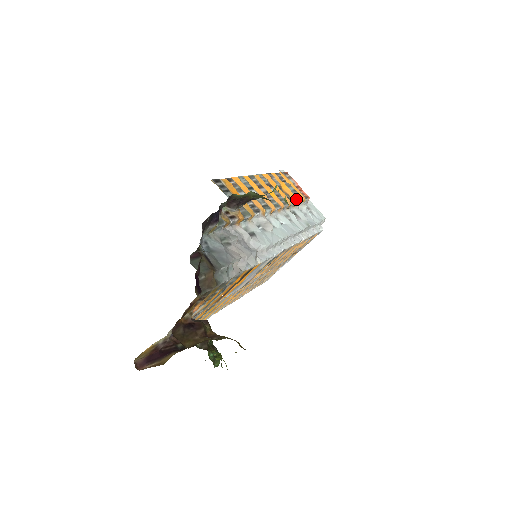
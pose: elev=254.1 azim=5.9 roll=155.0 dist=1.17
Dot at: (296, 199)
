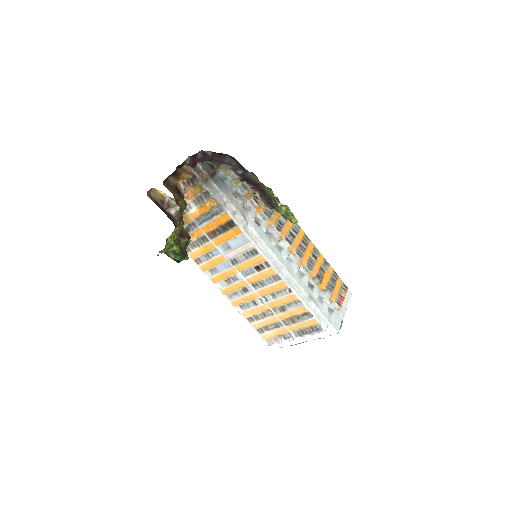
Dot at: (325, 285)
